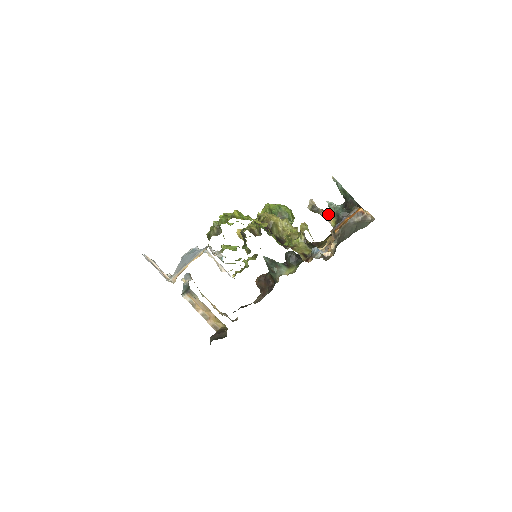
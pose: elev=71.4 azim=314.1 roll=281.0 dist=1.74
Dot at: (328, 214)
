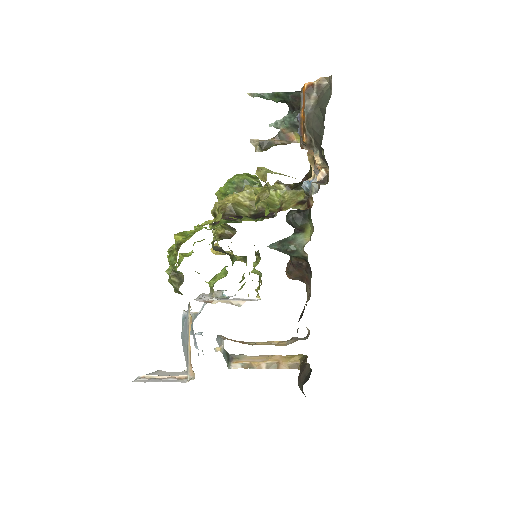
Dot at: (284, 136)
